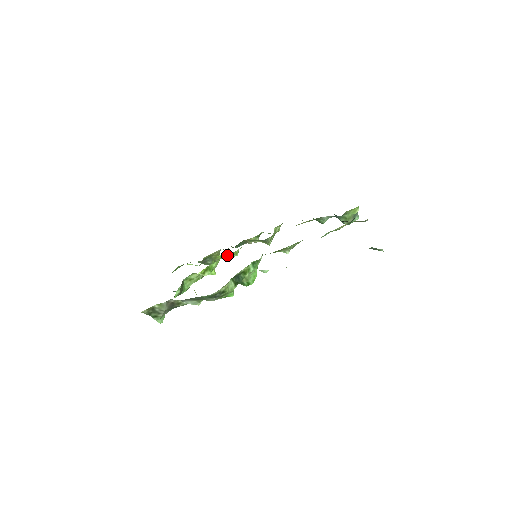
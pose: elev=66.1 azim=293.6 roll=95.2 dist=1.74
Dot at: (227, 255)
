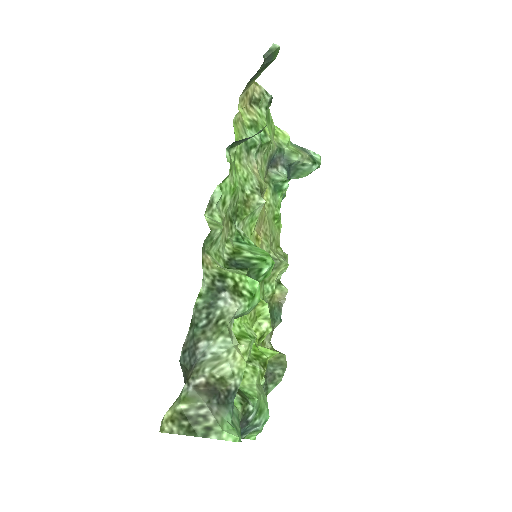
Dot at: (262, 322)
